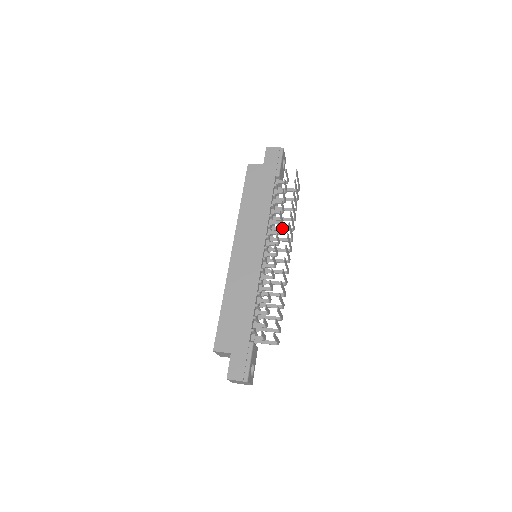
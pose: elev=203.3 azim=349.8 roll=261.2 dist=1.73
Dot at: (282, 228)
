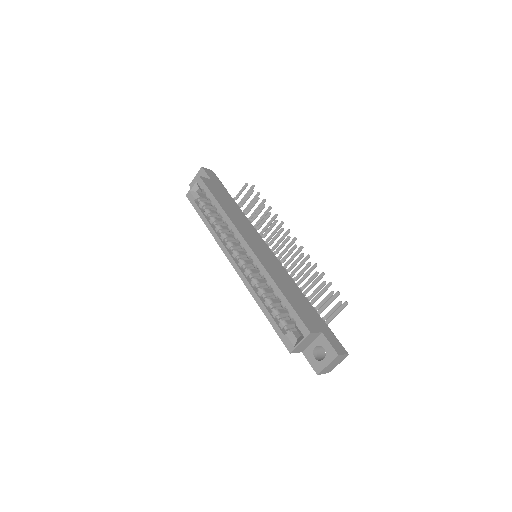
Dot at: occluded
